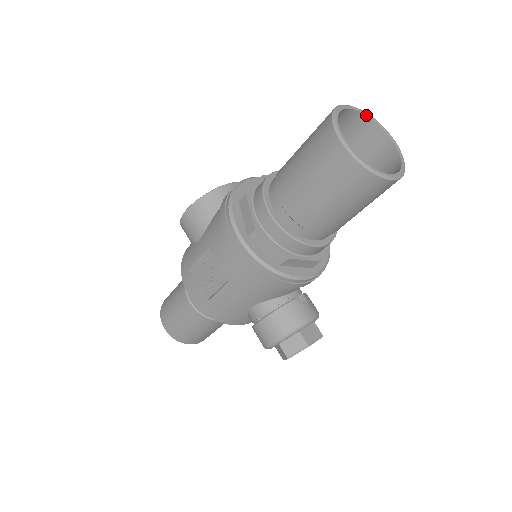
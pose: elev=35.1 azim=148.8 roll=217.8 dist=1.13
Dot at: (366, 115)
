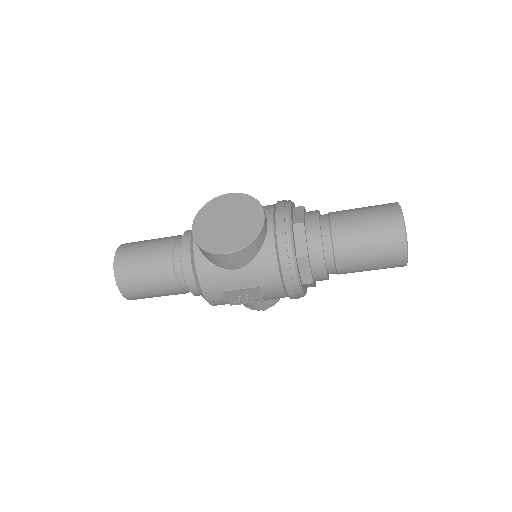
Dot at: occluded
